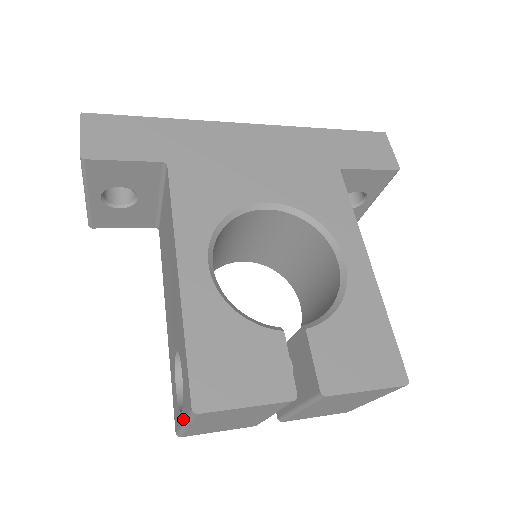
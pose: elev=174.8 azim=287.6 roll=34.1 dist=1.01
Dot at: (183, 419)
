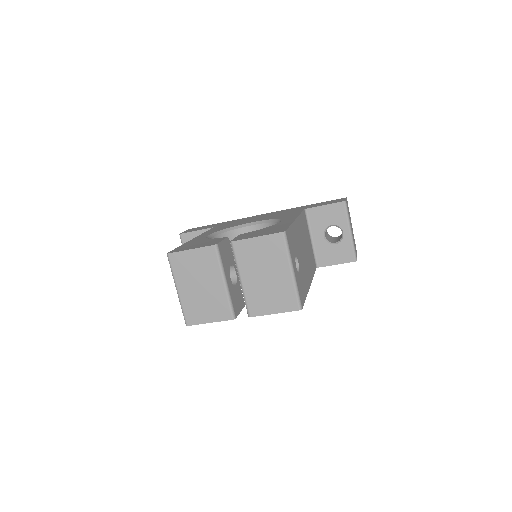
Dot at: (175, 285)
